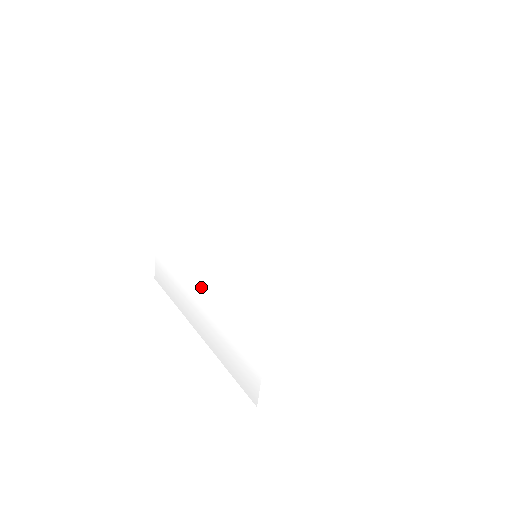
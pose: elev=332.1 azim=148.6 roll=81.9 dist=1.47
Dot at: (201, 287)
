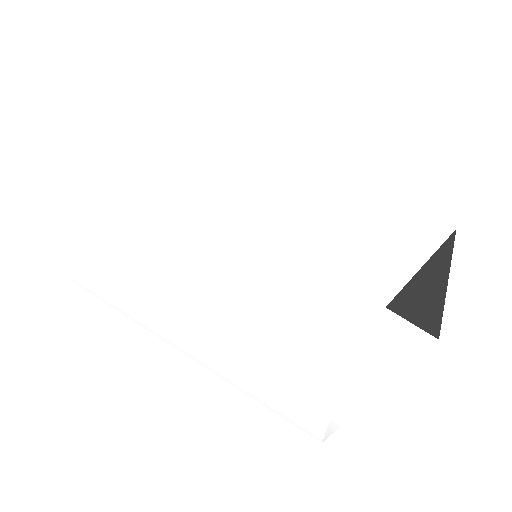
Dot at: (216, 327)
